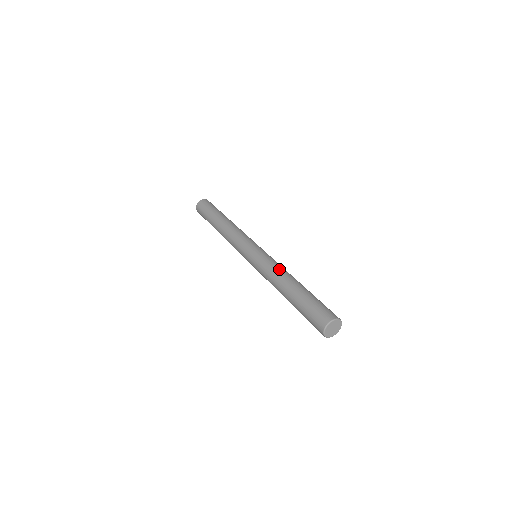
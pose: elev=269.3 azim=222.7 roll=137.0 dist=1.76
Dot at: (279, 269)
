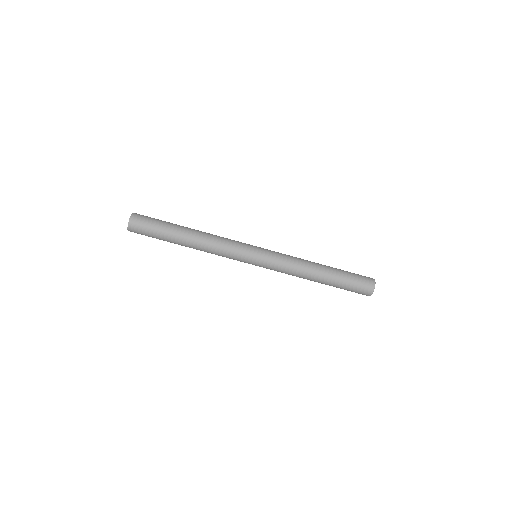
Dot at: (298, 270)
